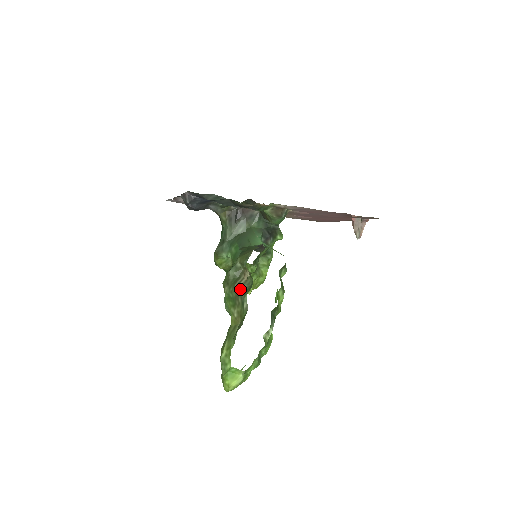
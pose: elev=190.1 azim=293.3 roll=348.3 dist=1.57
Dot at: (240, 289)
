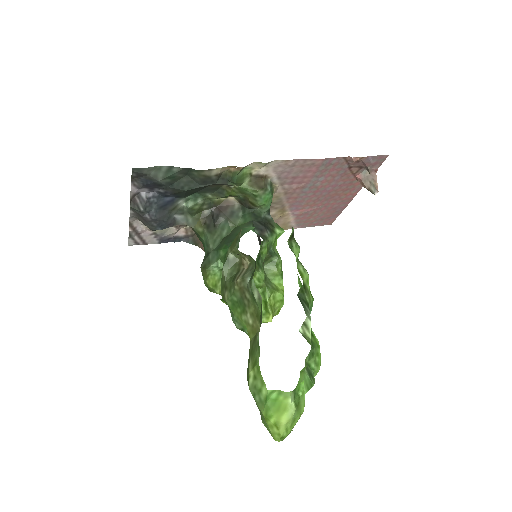
Dot at: (242, 280)
